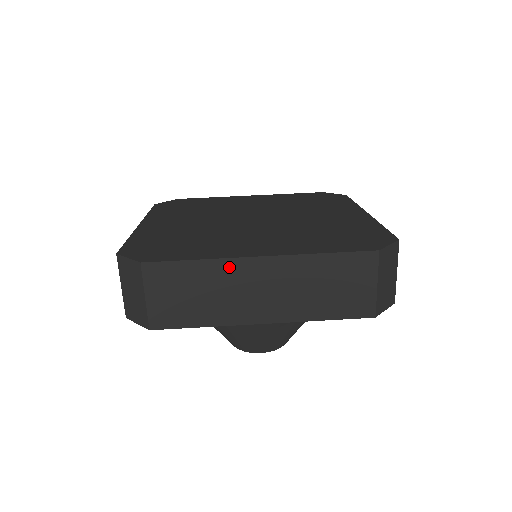
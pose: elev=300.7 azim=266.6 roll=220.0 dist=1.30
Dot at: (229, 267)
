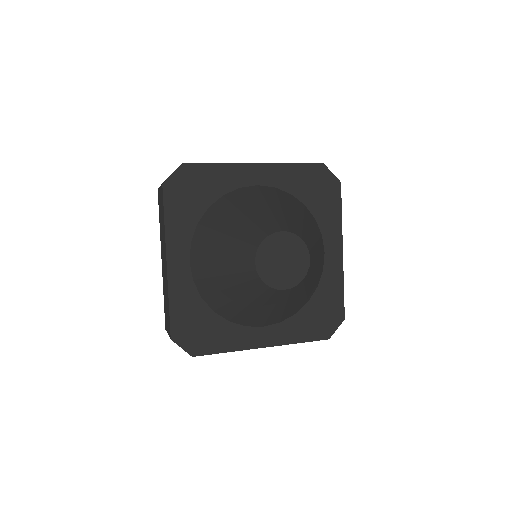
Dot at: occluded
